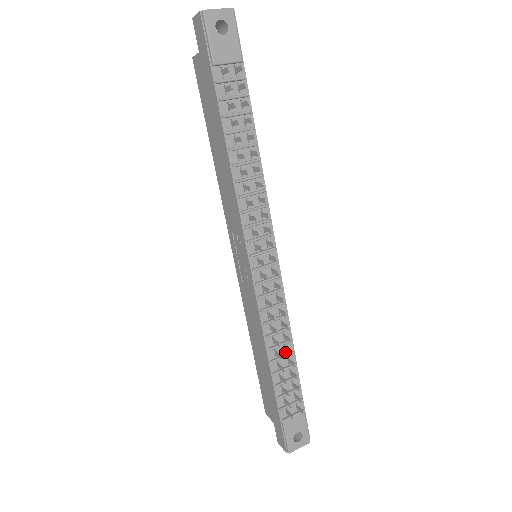
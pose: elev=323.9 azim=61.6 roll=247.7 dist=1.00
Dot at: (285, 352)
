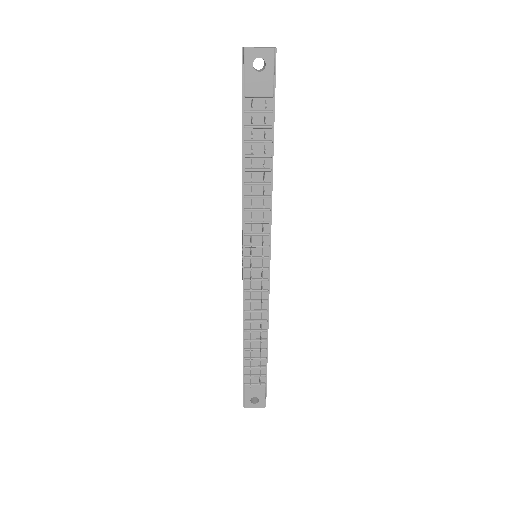
Dot at: (259, 337)
